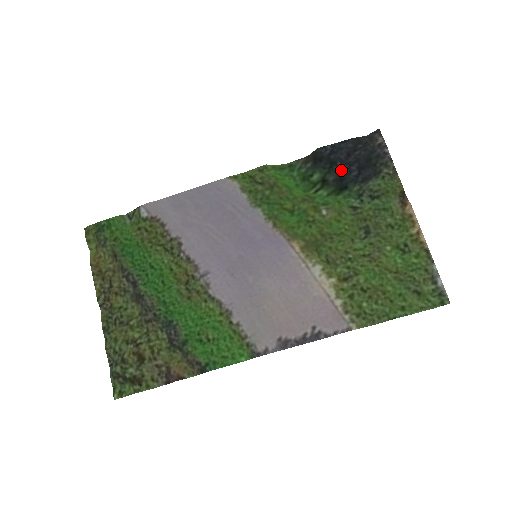
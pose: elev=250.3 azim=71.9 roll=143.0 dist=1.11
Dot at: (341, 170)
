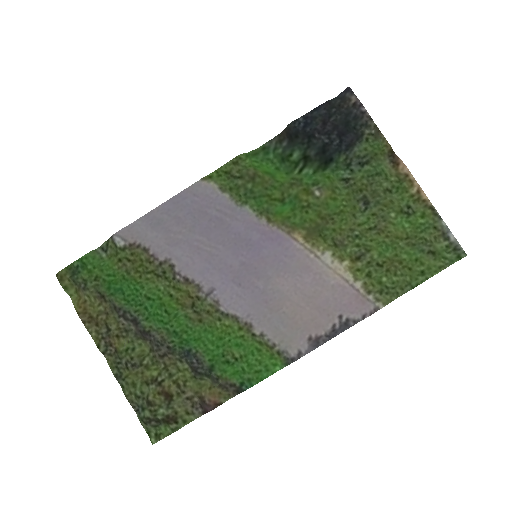
Dot at: (321, 142)
